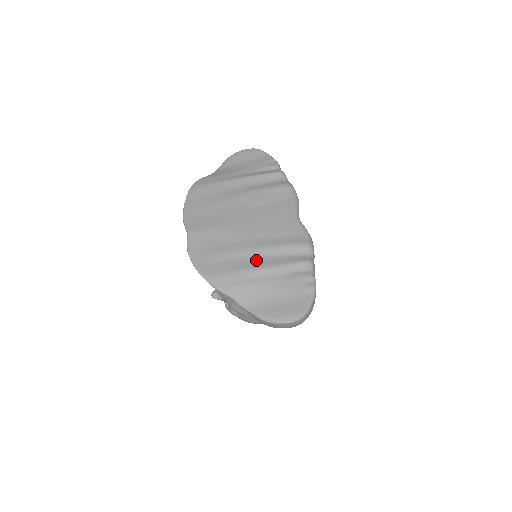
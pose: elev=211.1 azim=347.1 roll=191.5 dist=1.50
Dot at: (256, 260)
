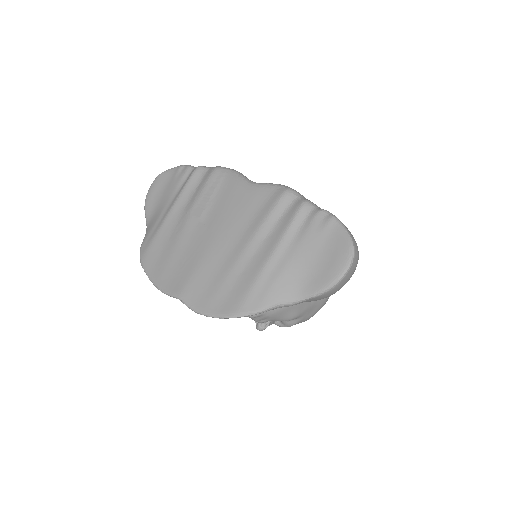
Dot at: (260, 253)
